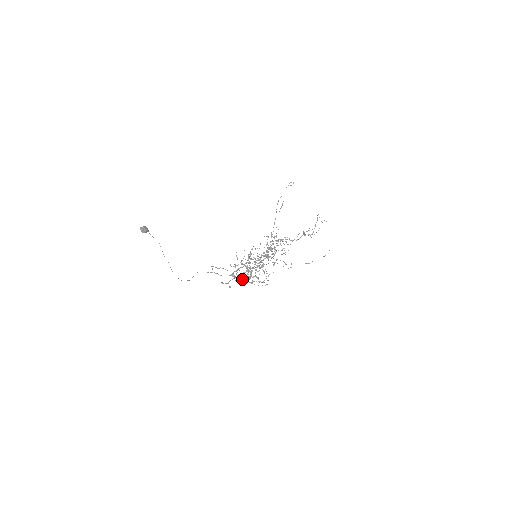
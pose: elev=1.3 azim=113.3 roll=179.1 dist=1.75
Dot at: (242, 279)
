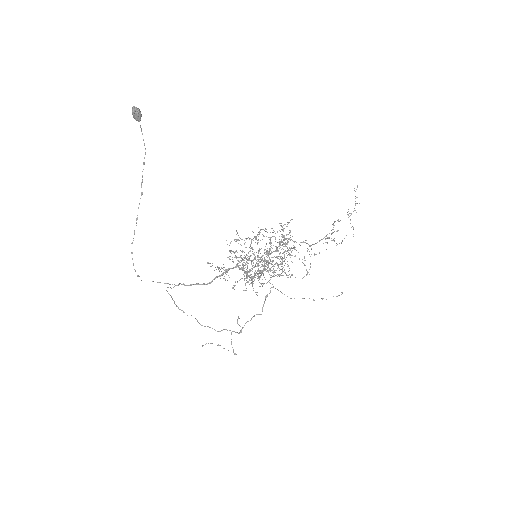
Dot at: (239, 268)
